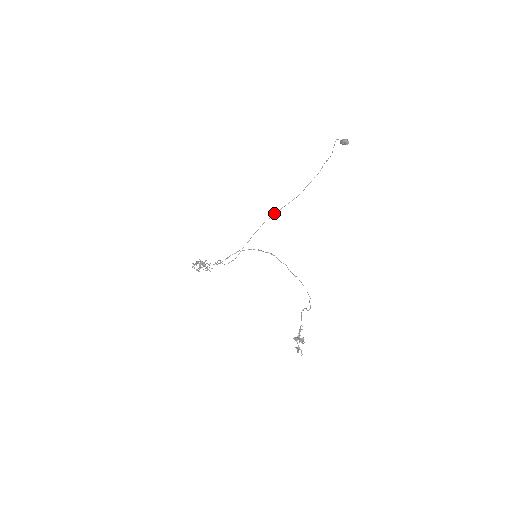
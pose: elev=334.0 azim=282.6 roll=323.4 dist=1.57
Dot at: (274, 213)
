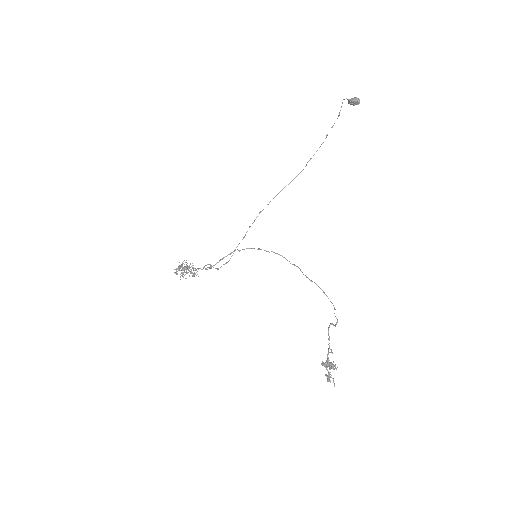
Dot at: occluded
